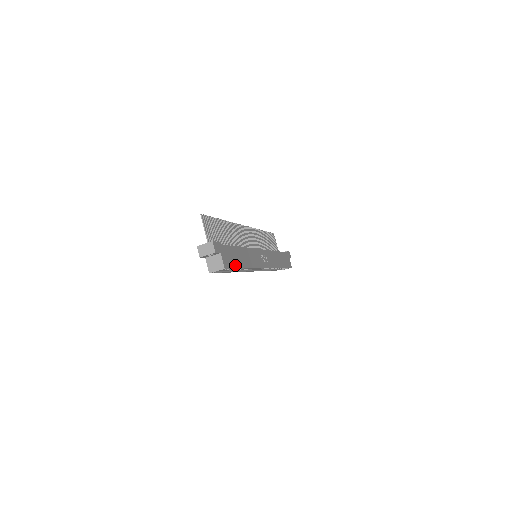
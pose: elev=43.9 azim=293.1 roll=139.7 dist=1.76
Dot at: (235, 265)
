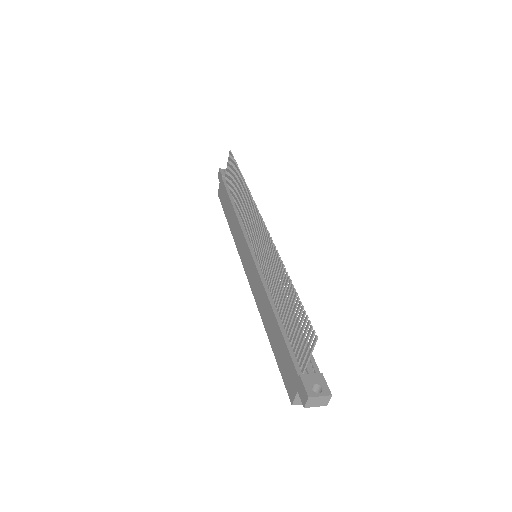
Dot at: occluded
